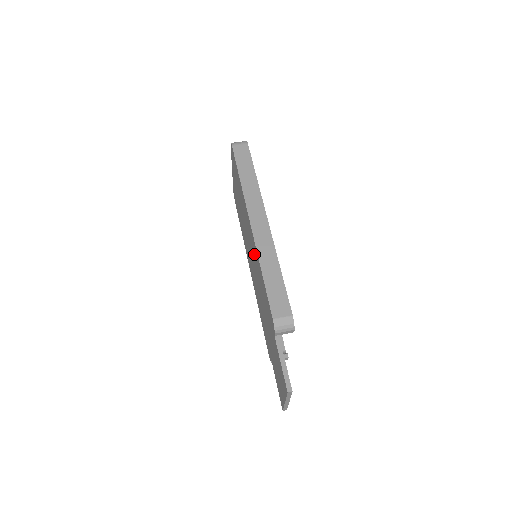
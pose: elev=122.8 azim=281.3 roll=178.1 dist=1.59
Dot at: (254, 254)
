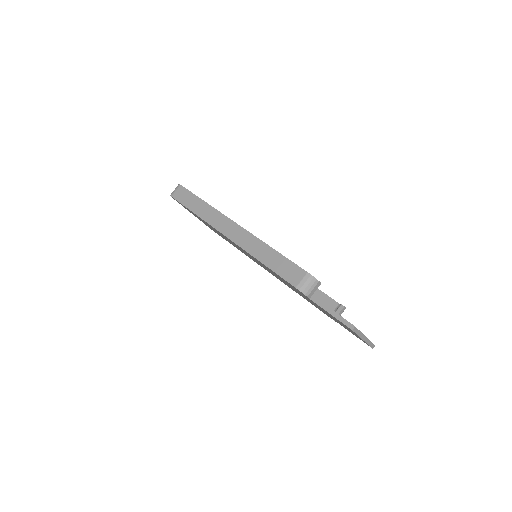
Dot at: occluded
